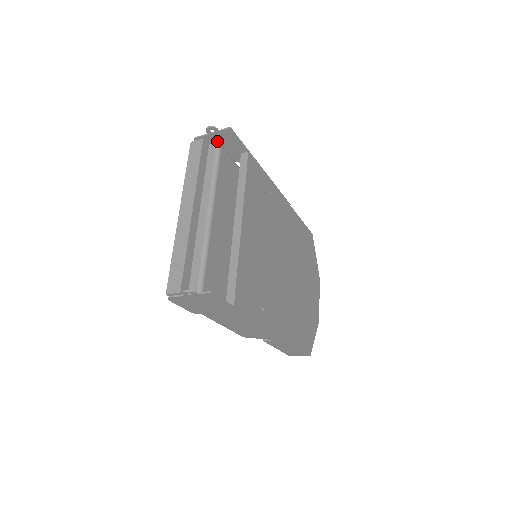
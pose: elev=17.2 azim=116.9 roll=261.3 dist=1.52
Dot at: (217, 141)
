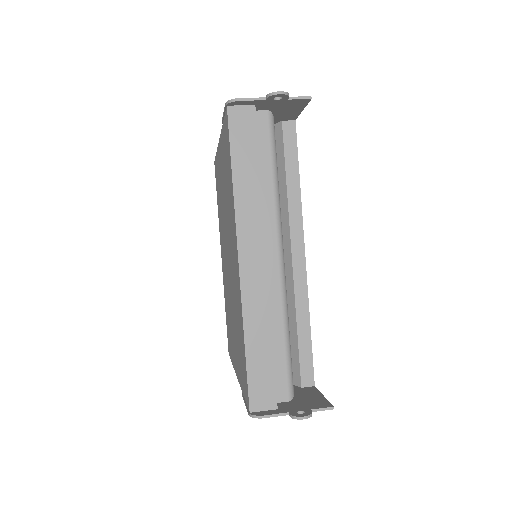
Dot at: (267, 107)
